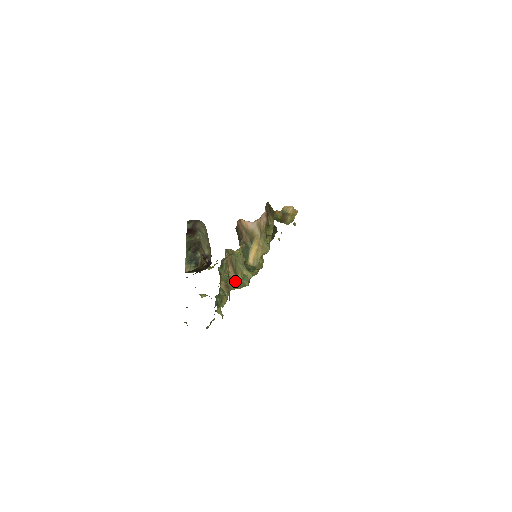
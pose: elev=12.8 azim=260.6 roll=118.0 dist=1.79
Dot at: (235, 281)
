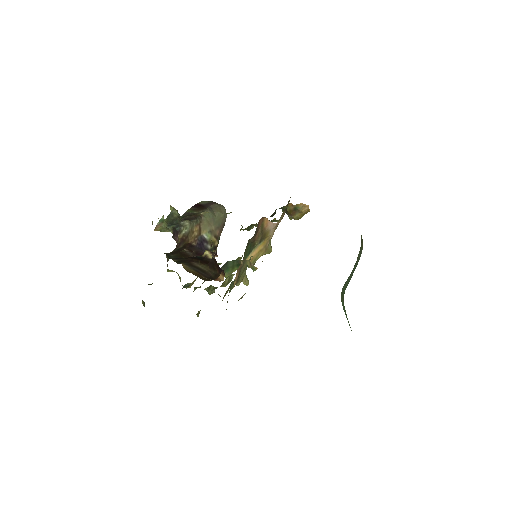
Dot at: (225, 280)
